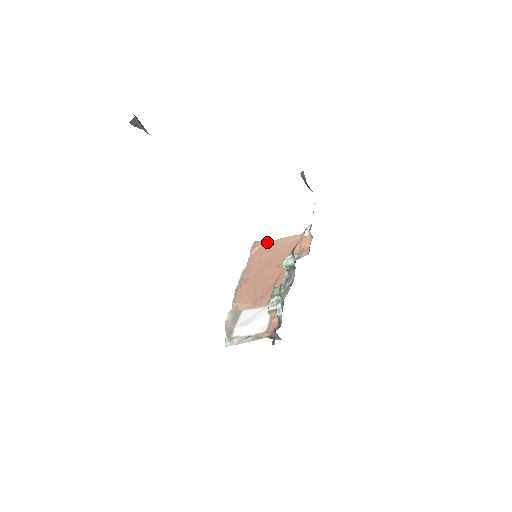
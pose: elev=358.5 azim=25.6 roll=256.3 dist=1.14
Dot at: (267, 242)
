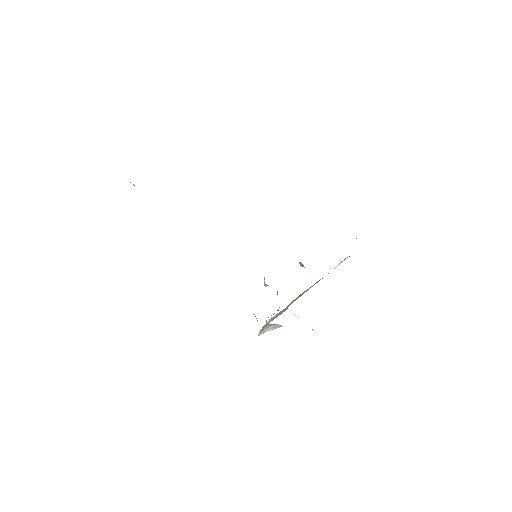
Dot at: occluded
